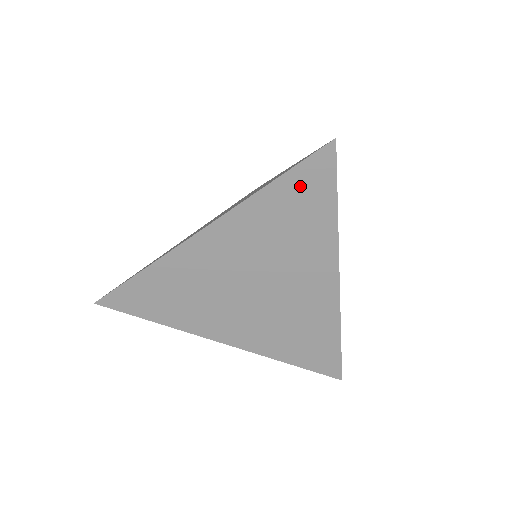
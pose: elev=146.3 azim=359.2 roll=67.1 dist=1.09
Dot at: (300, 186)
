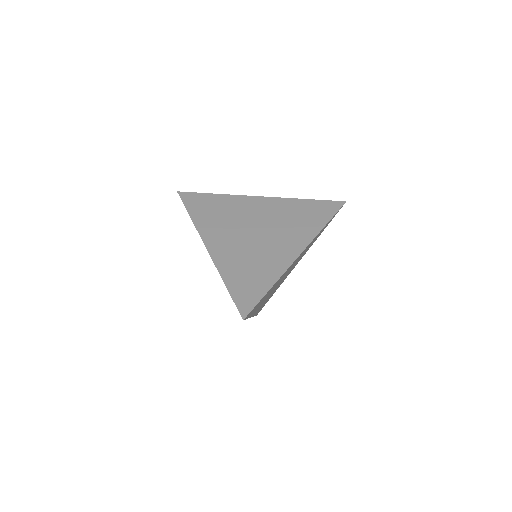
Dot at: occluded
